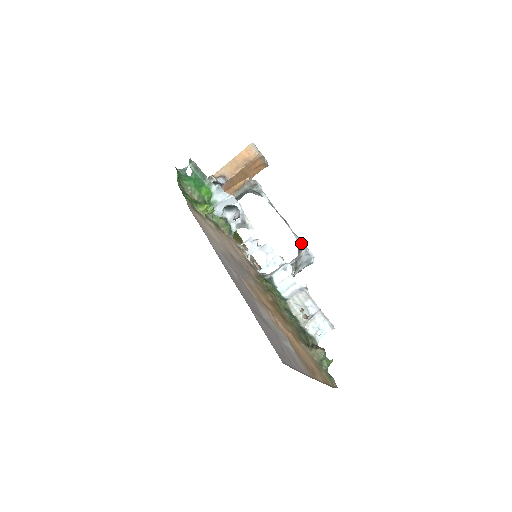
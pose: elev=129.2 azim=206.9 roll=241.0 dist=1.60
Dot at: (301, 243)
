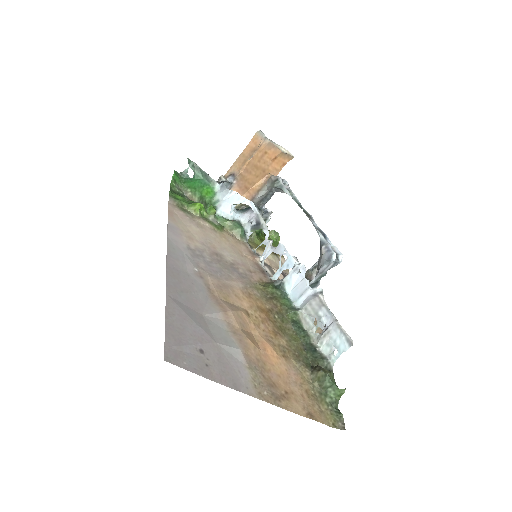
Dot at: (322, 238)
